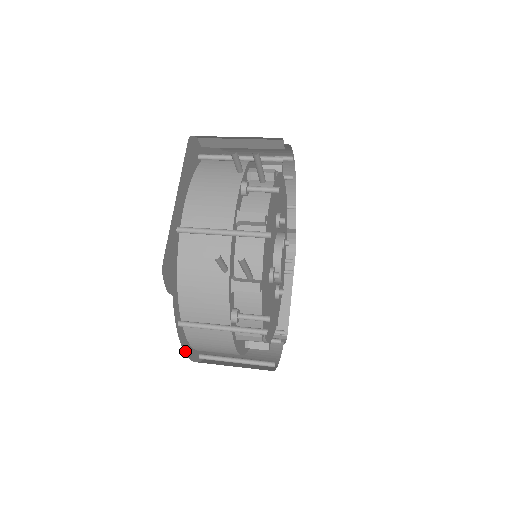
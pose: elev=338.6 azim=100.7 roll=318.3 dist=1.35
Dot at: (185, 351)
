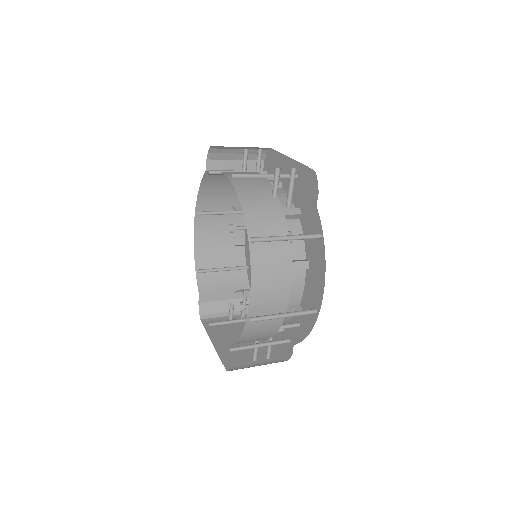
Dot at: occluded
